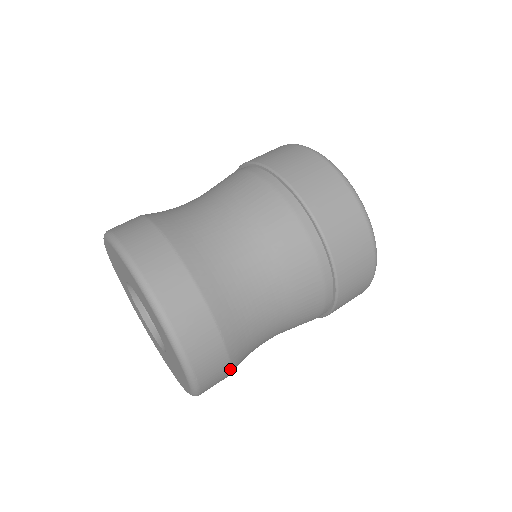
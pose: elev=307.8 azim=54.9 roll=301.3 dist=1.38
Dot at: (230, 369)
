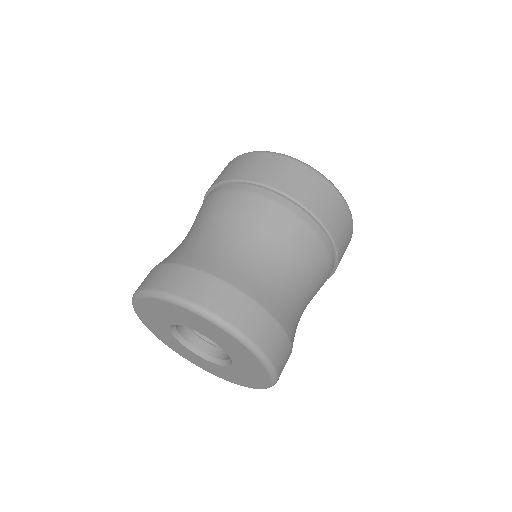
Dot at: (291, 347)
